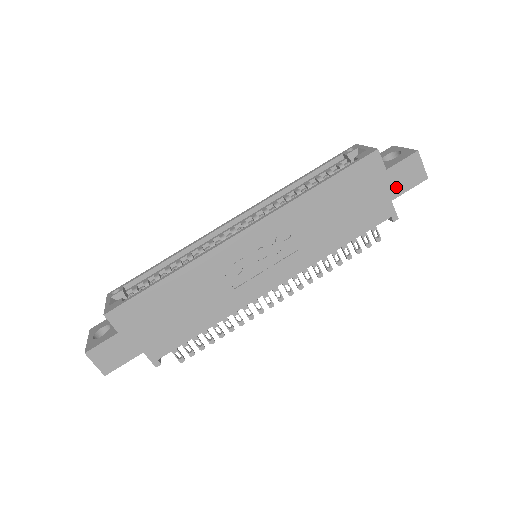
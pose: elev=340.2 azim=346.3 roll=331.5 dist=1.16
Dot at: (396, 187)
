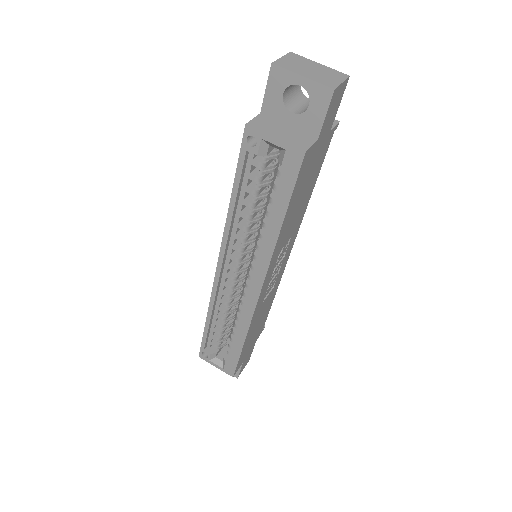
Dot at: (329, 125)
